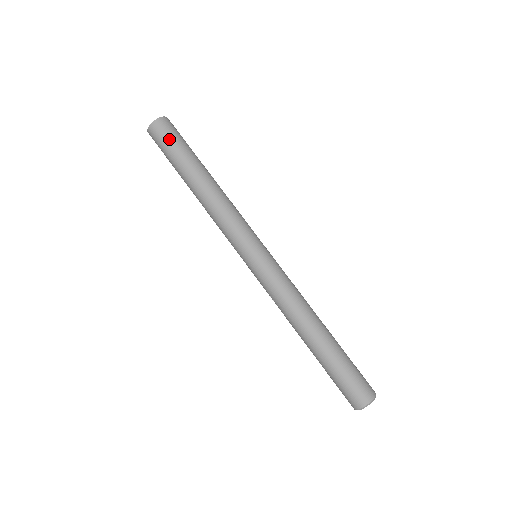
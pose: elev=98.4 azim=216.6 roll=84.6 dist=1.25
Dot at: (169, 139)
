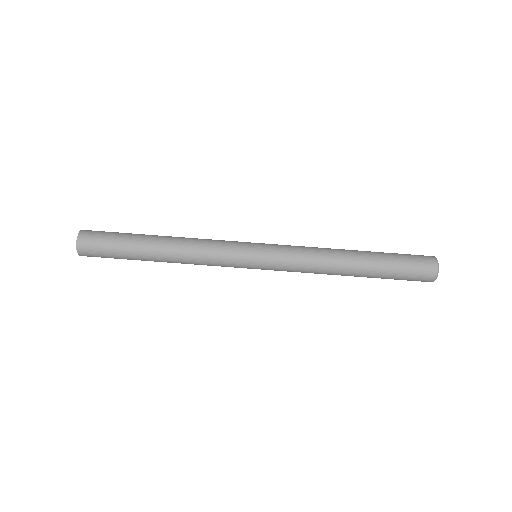
Dot at: (103, 248)
